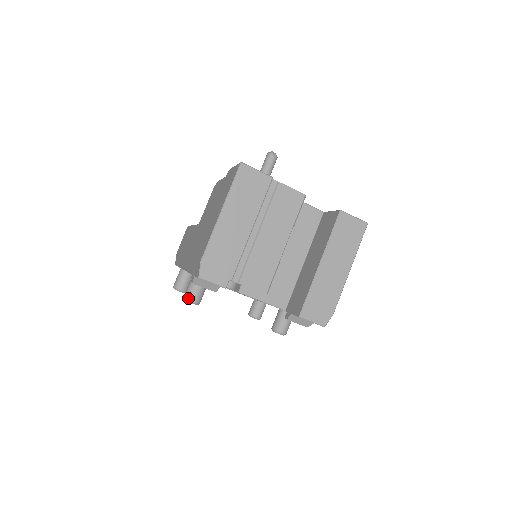
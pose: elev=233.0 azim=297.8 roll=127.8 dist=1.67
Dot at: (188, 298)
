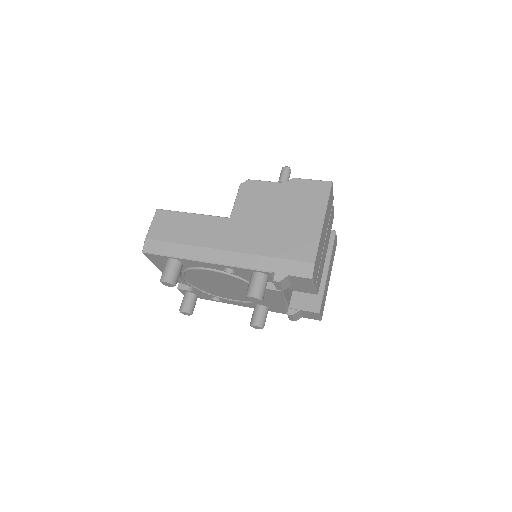
Dot at: (260, 295)
